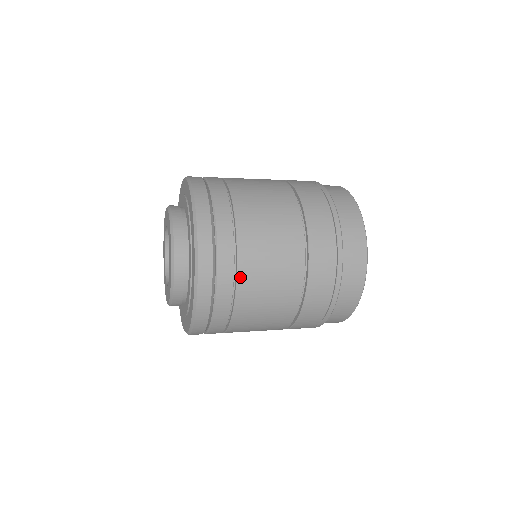
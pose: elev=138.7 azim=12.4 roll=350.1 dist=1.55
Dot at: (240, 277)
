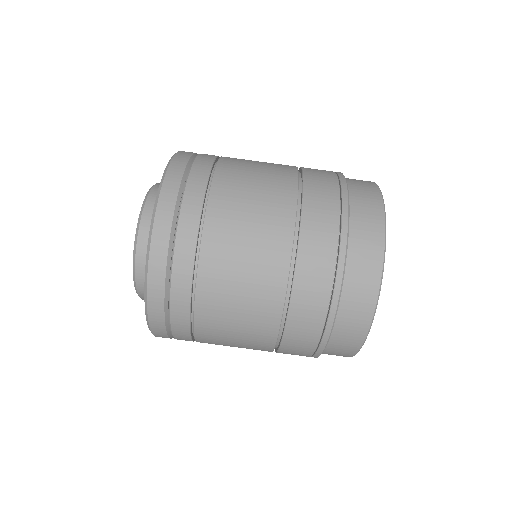
Dot at: (198, 324)
